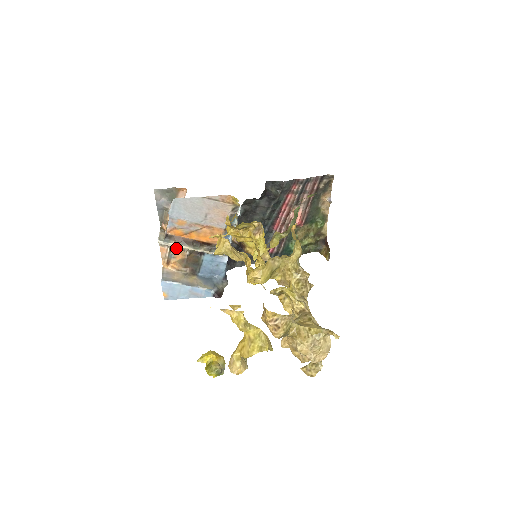
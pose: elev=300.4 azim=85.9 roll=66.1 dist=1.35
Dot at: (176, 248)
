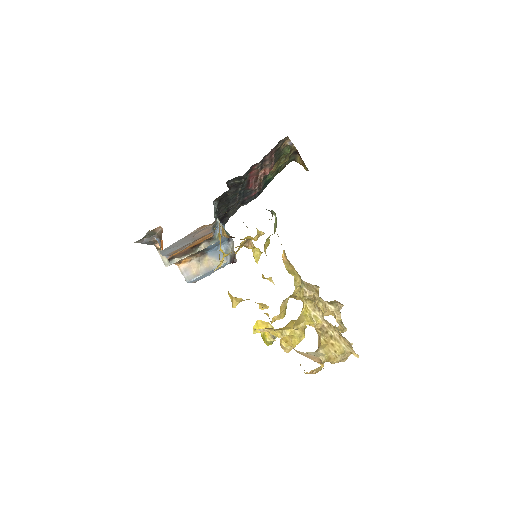
Dot at: occluded
